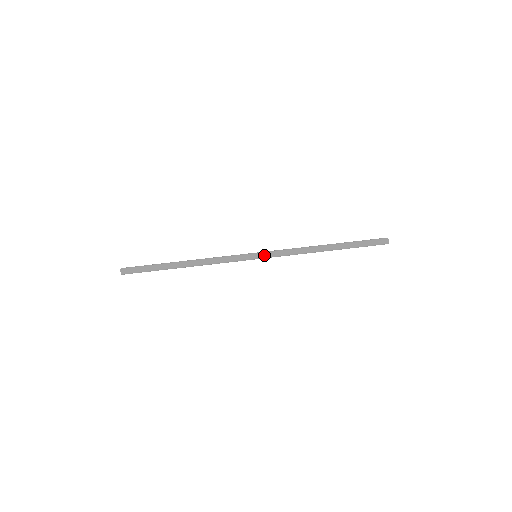
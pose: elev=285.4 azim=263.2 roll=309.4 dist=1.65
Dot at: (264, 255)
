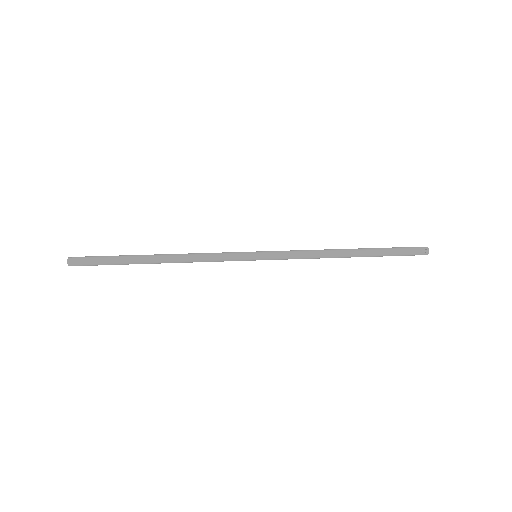
Dot at: (267, 254)
